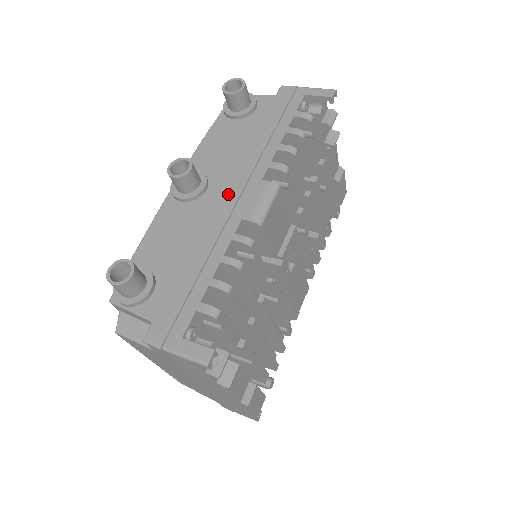
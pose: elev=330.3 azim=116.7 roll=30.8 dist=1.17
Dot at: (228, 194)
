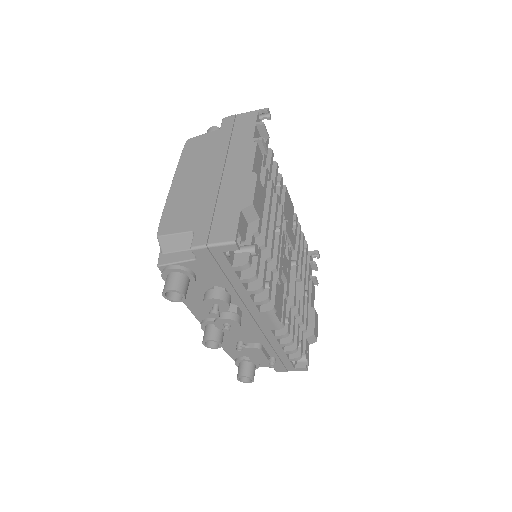
Dot at: occluded
